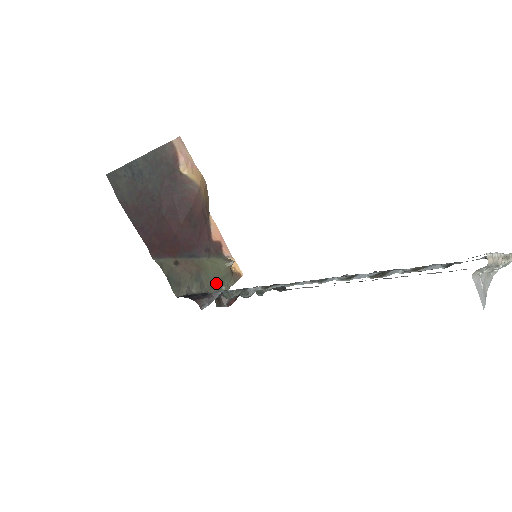
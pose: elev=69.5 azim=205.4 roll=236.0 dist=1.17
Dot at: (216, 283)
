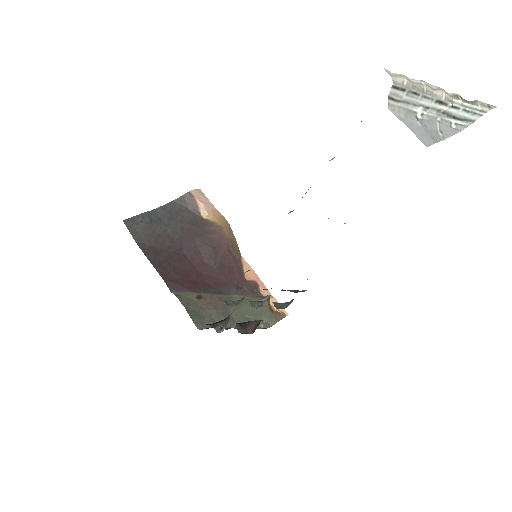
Dot at: (251, 320)
